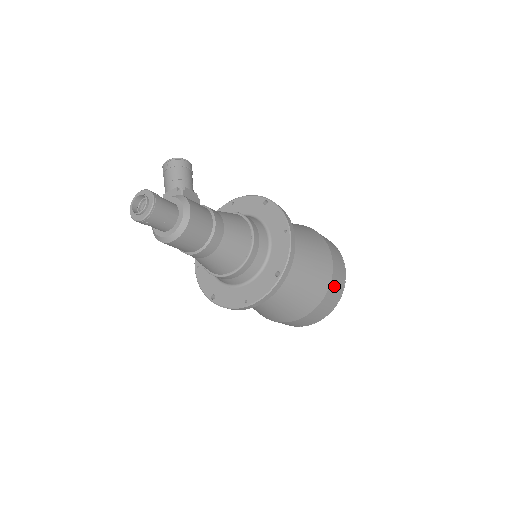
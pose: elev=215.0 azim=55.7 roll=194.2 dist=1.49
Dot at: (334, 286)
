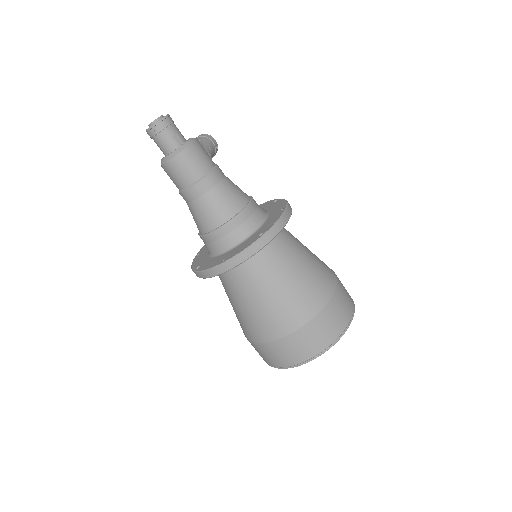
Dot at: (333, 311)
